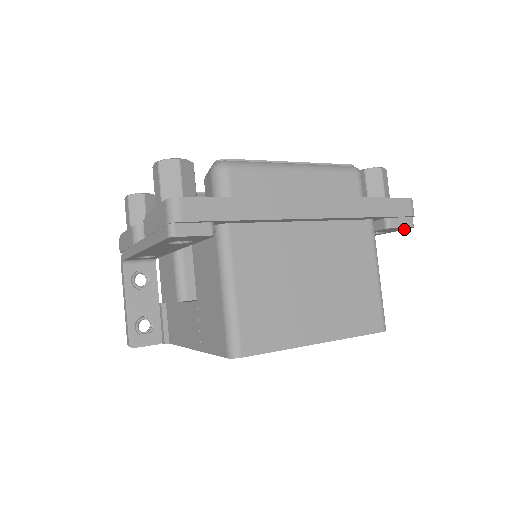
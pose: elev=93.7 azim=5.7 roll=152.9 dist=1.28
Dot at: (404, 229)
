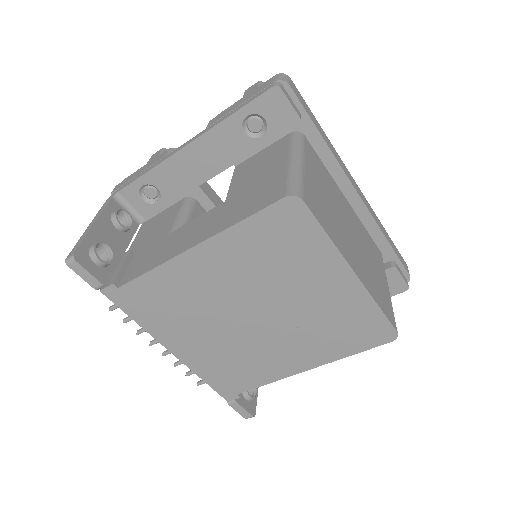
Dot at: (397, 293)
